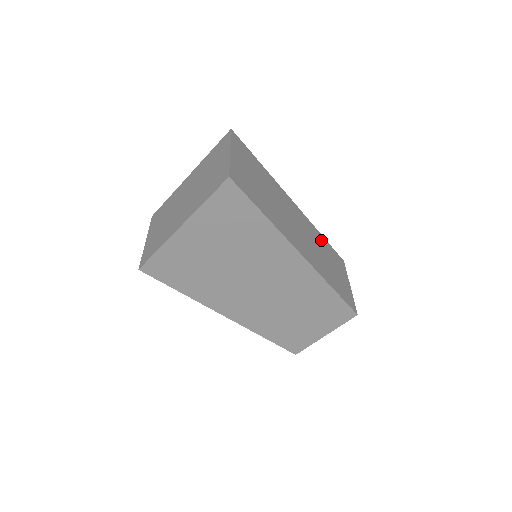
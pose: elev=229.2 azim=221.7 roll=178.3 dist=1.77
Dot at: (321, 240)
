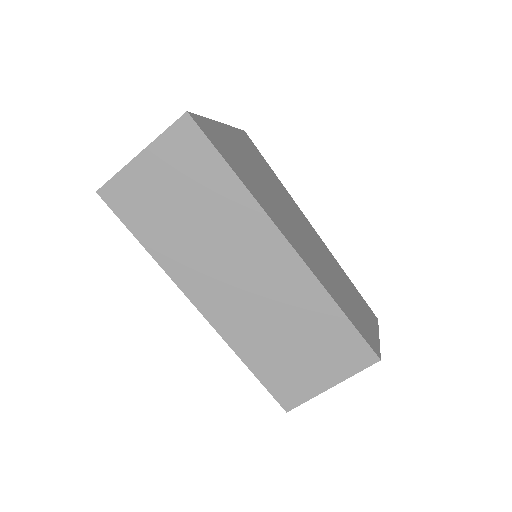
Dot at: (319, 311)
